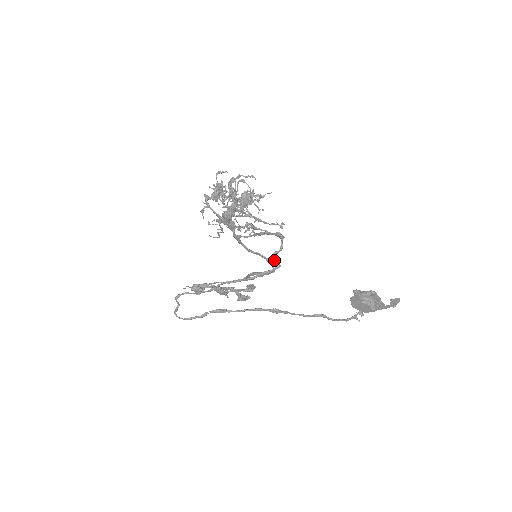
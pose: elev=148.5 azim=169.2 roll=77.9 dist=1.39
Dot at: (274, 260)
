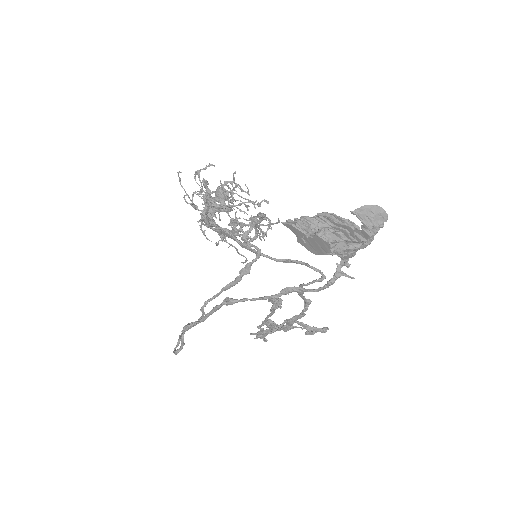
Dot at: (249, 245)
